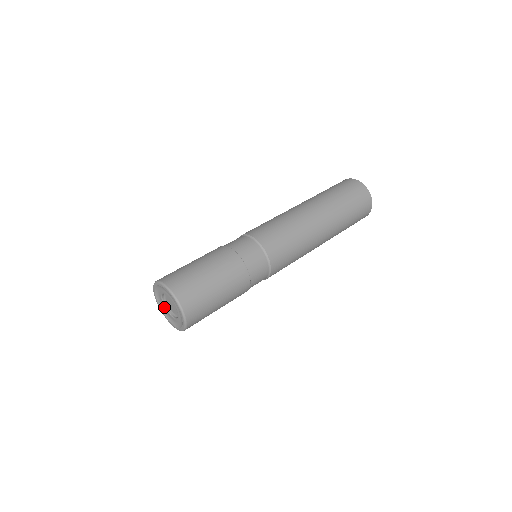
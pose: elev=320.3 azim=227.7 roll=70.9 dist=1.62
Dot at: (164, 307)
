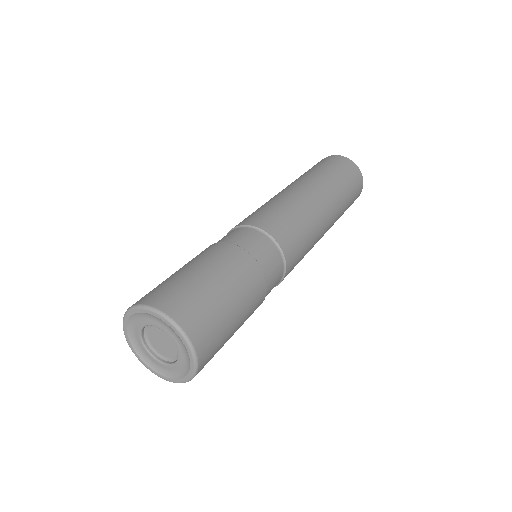
Dot at: (160, 364)
